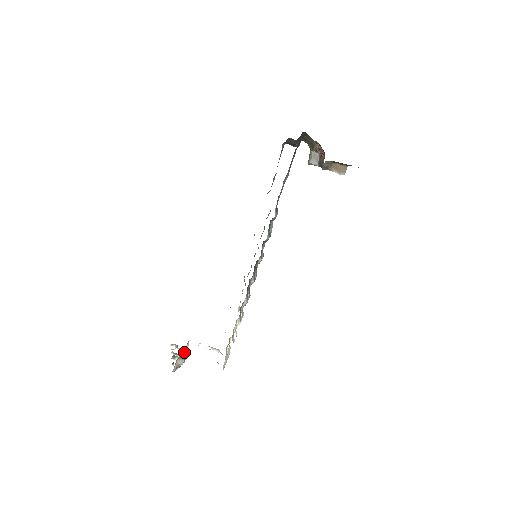
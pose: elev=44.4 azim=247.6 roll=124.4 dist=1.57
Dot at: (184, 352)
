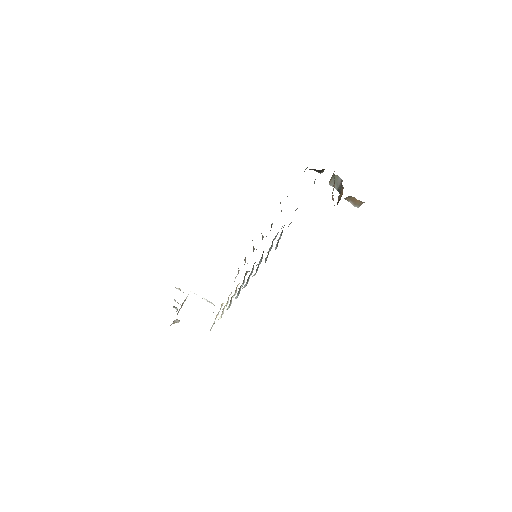
Dot at: (184, 301)
